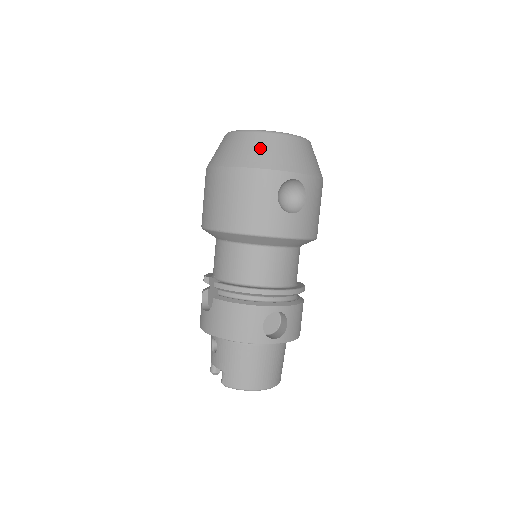
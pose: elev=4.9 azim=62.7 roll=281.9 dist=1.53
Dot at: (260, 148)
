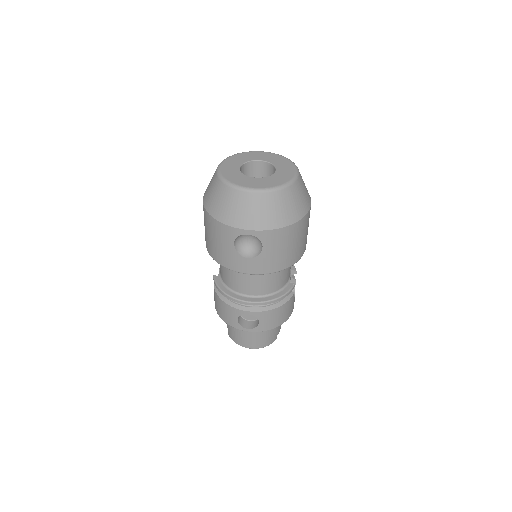
Dot at: (223, 202)
